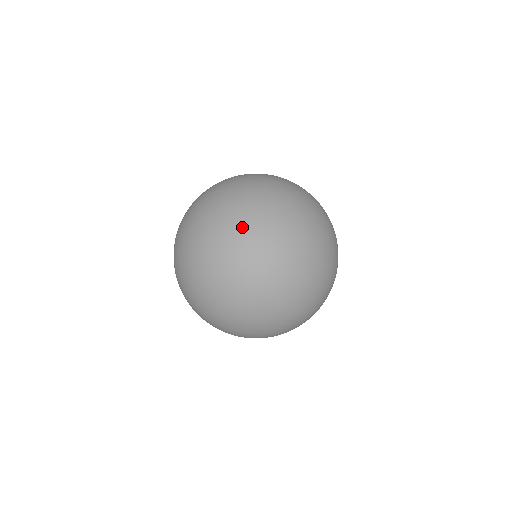
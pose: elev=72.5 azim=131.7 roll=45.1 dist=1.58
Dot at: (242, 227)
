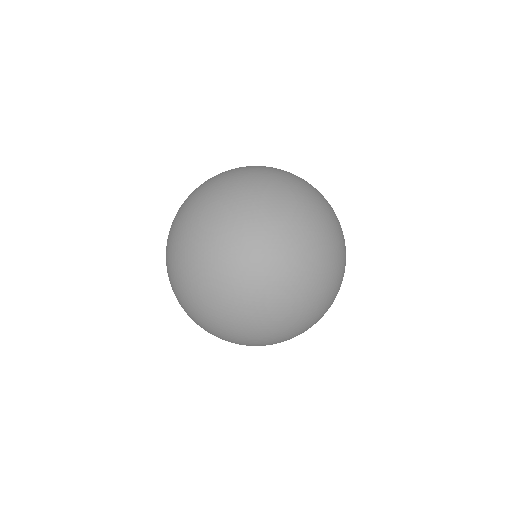
Dot at: occluded
